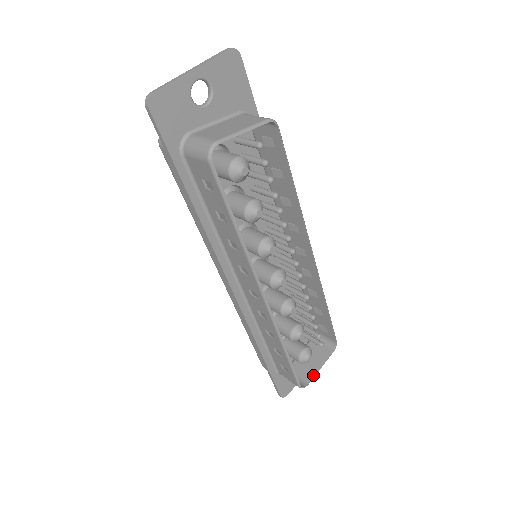
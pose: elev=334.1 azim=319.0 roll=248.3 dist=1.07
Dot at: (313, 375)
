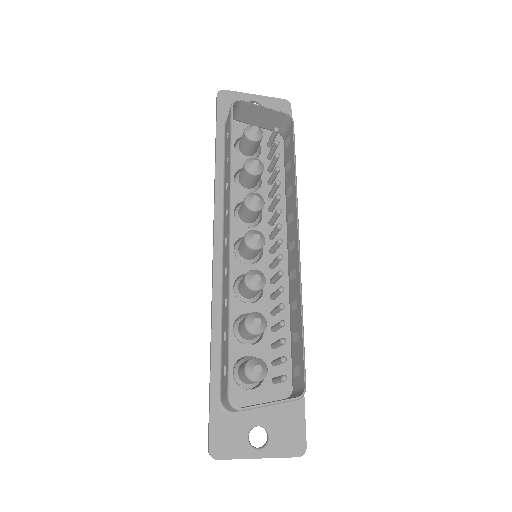
Dot at: (255, 405)
